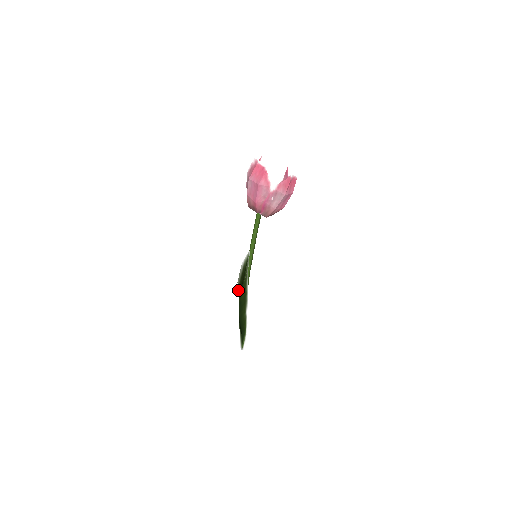
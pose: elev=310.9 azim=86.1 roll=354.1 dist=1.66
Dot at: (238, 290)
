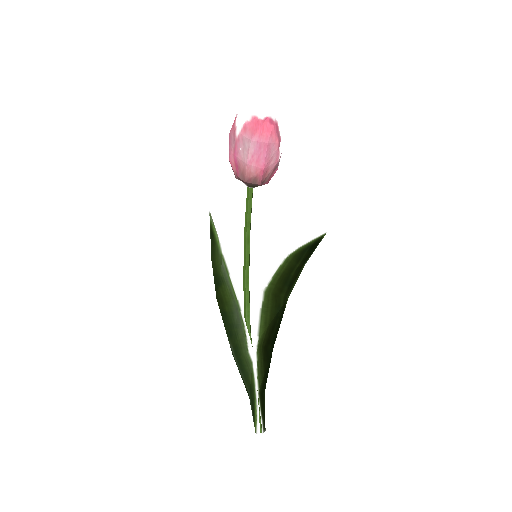
Dot at: occluded
